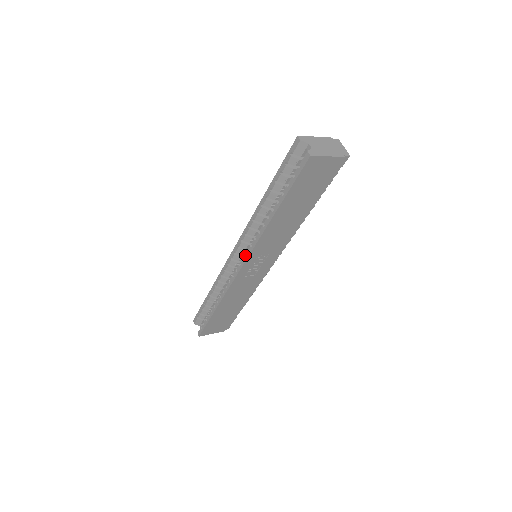
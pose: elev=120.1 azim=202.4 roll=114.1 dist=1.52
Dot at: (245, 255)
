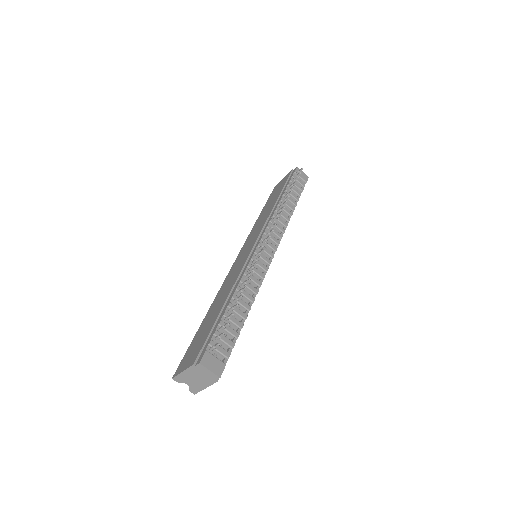
Dot at: occluded
